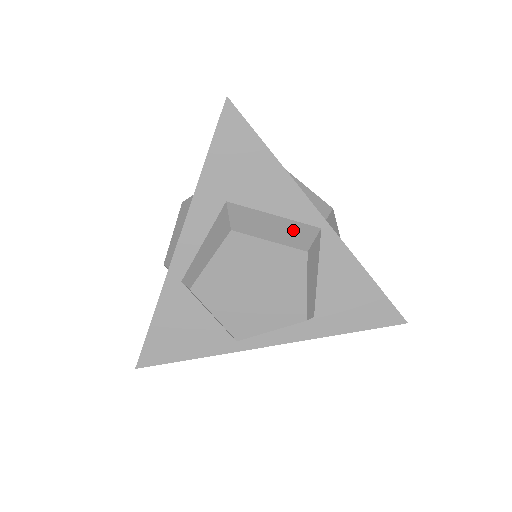
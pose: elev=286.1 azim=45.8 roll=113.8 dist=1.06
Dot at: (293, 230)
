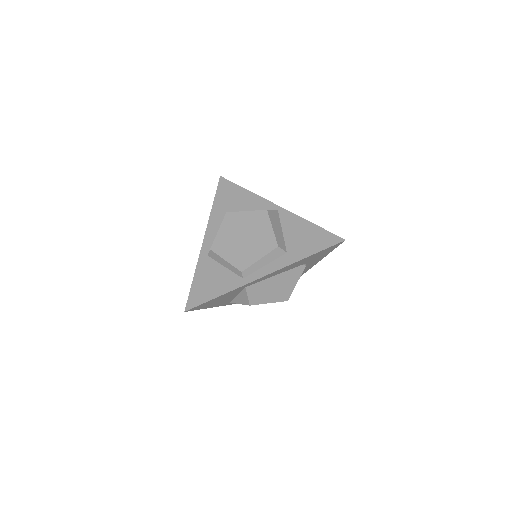
Dot at: occluded
